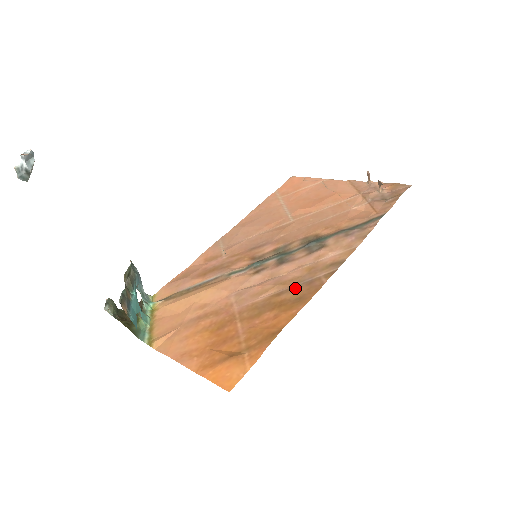
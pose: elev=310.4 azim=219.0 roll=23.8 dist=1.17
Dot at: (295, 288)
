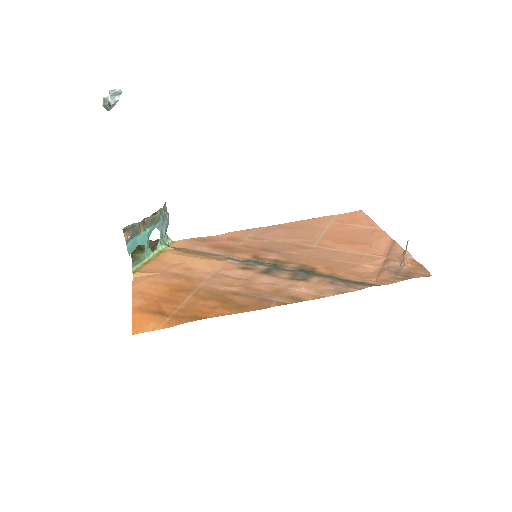
Dot at: (250, 297)
